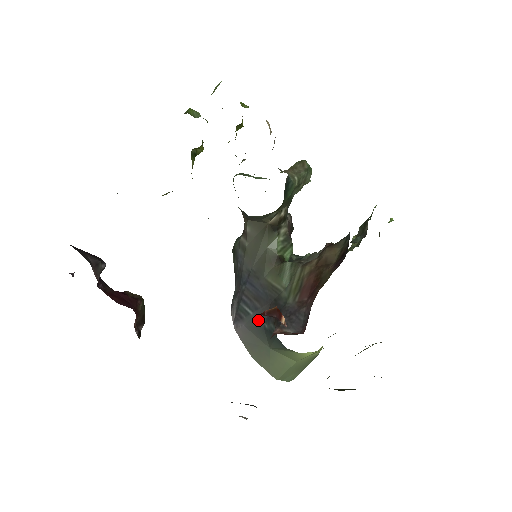
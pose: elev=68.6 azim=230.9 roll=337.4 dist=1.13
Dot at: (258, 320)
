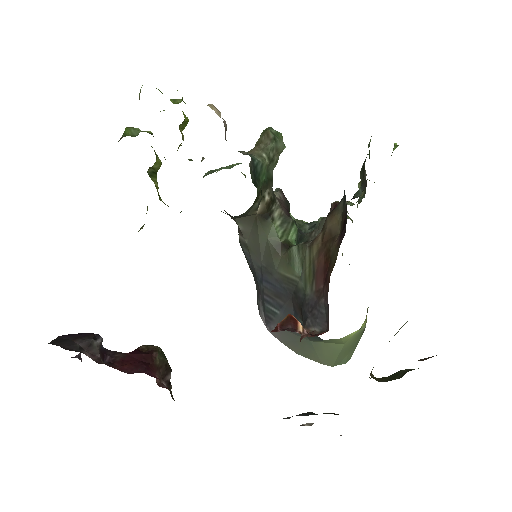
Dot at: occluded
